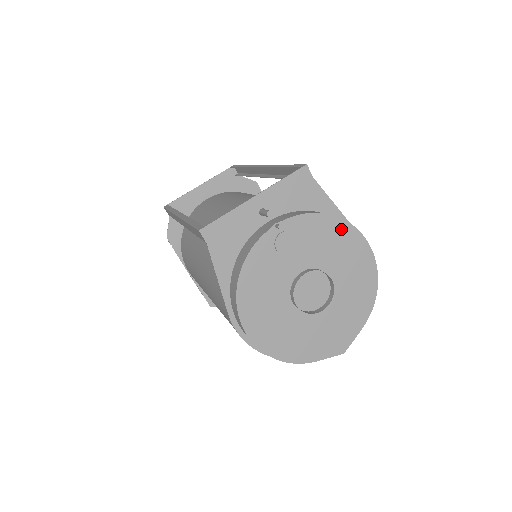
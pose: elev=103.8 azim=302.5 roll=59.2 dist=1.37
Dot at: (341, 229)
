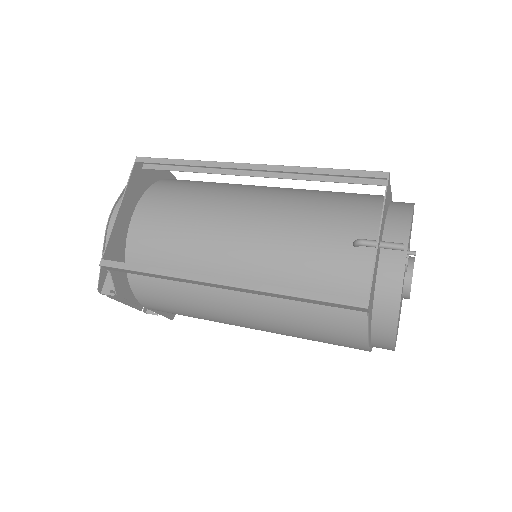
Dot at: occluded
